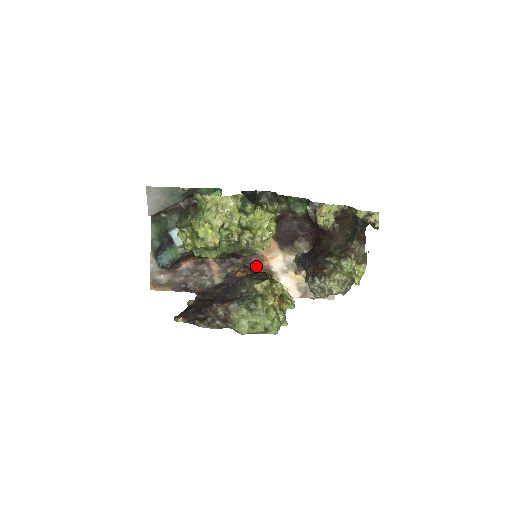
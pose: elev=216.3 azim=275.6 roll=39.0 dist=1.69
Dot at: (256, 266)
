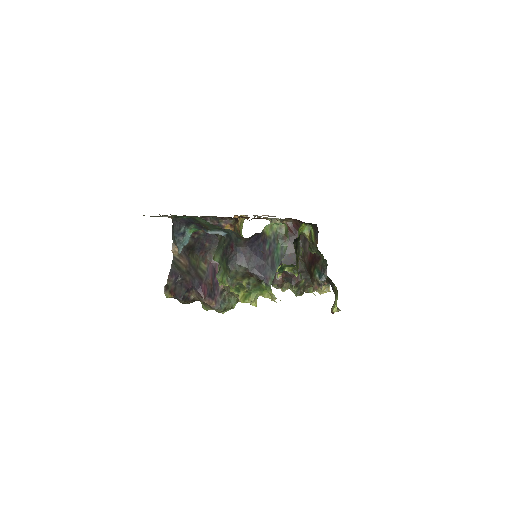
Dot at: occluded
